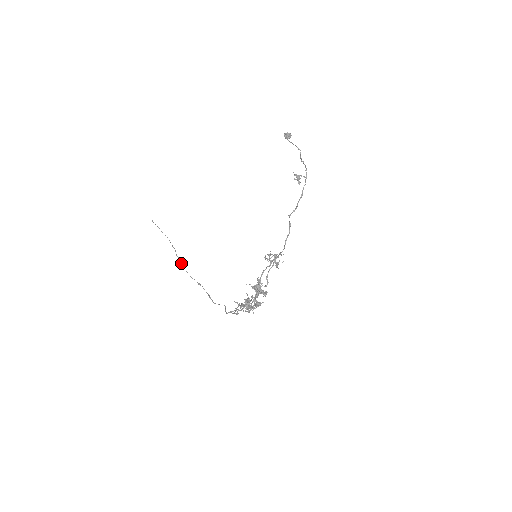
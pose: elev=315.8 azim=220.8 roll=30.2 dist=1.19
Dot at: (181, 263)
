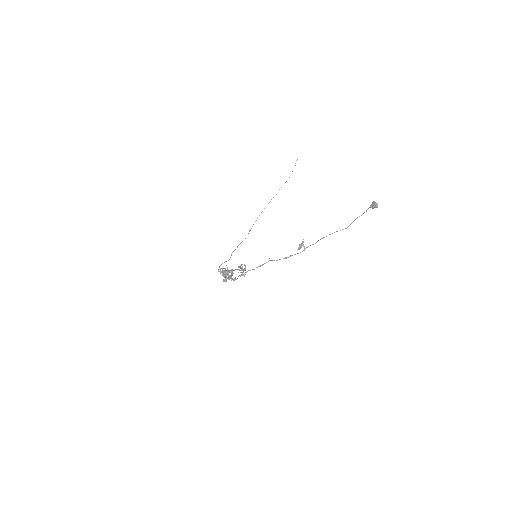
Dot at: occluded
